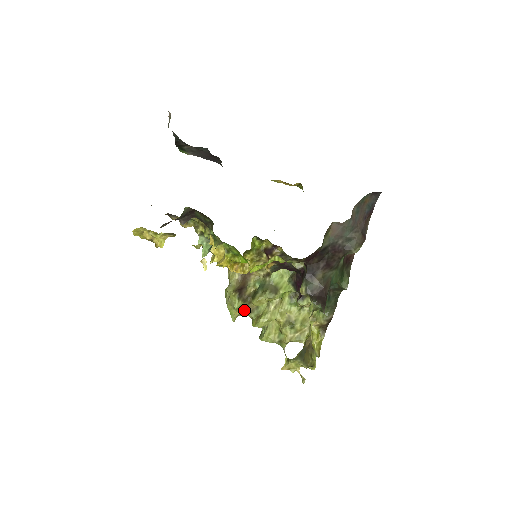
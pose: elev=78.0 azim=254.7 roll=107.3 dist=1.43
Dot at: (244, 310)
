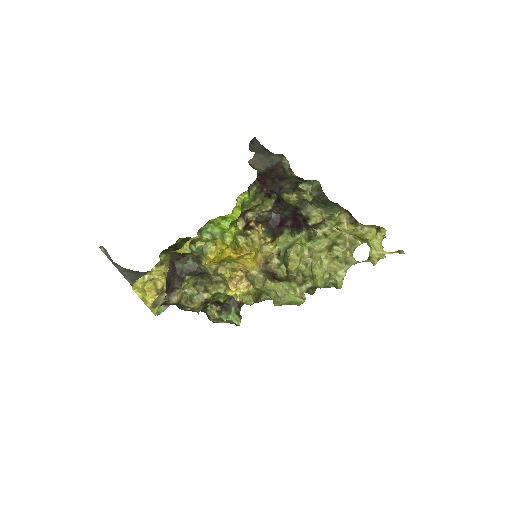
Dot at: (298, 287)
